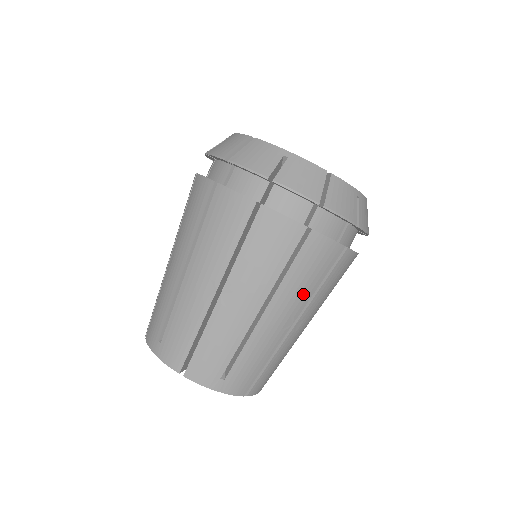
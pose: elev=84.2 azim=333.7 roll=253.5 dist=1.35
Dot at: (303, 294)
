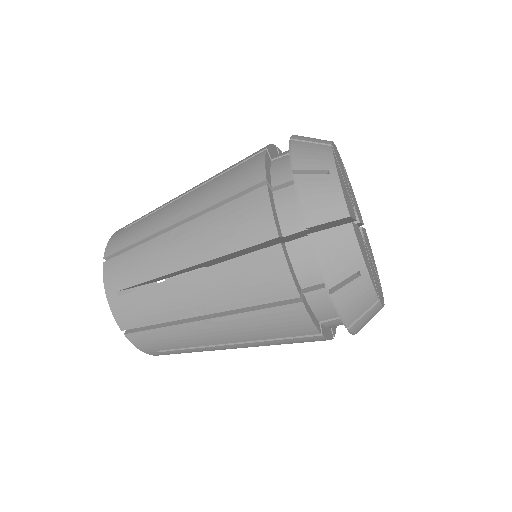
Dot at: occluded
